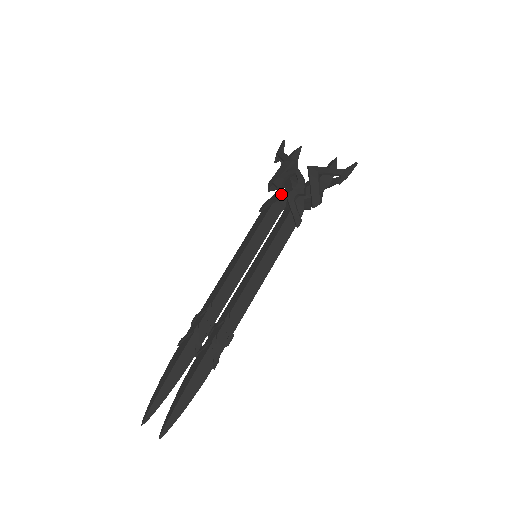
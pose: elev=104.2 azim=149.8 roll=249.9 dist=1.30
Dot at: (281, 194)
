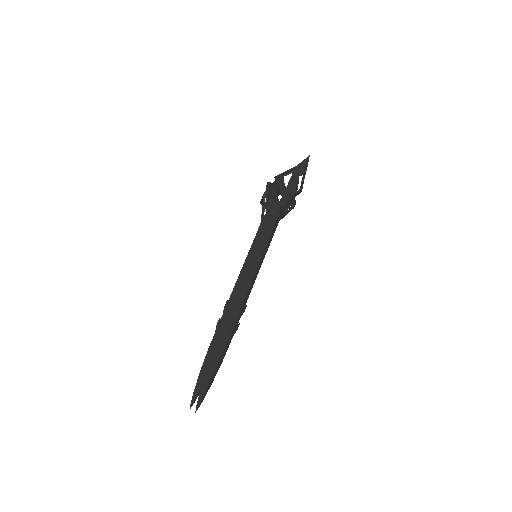
Dot at: (263, 206)
